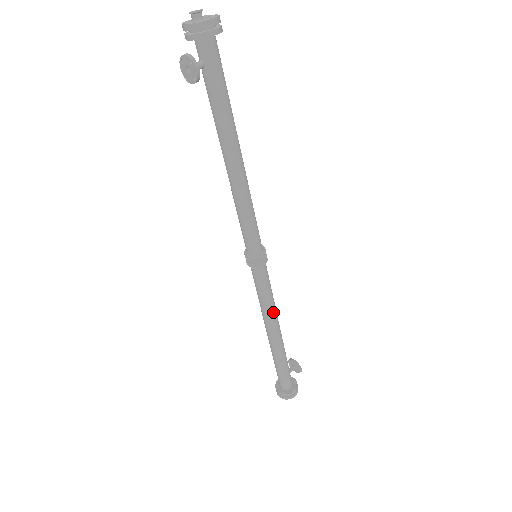
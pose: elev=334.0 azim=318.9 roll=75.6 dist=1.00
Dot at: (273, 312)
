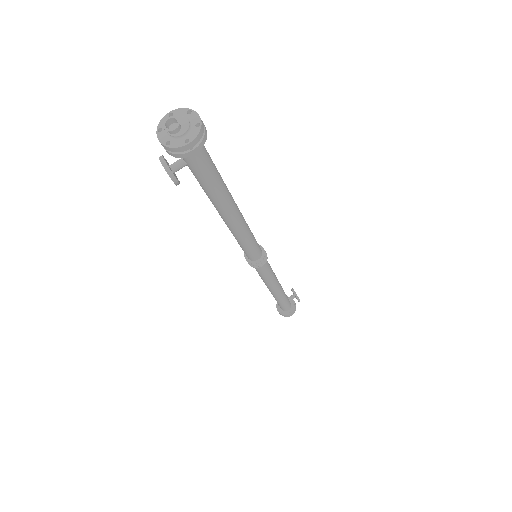
Dot at: (272, 283)
